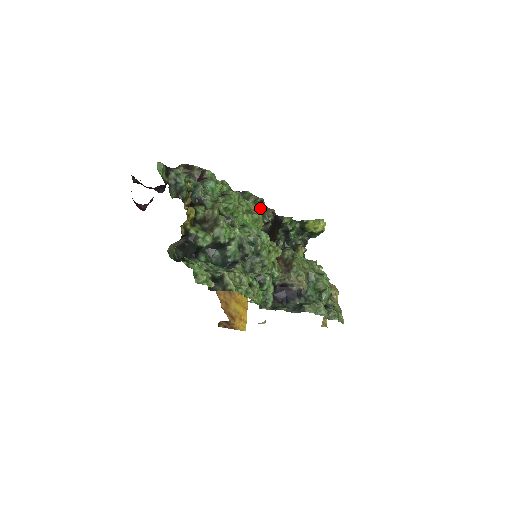
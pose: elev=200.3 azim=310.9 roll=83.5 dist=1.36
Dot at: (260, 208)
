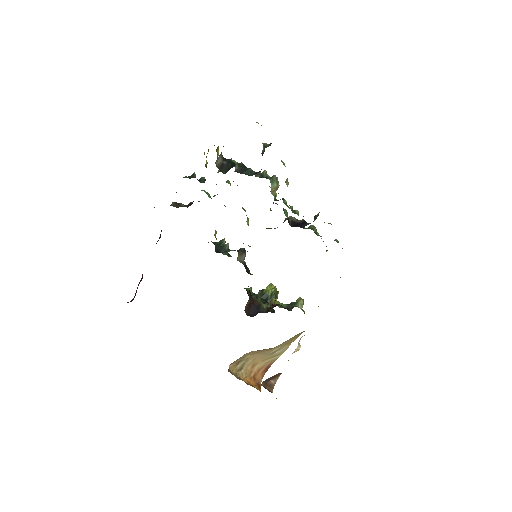
Dot at: (231, 256)
